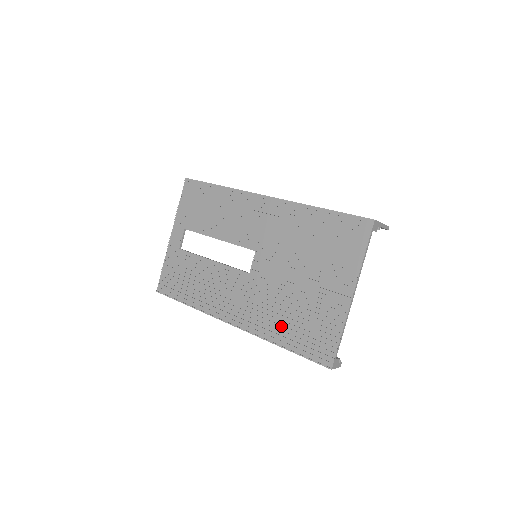
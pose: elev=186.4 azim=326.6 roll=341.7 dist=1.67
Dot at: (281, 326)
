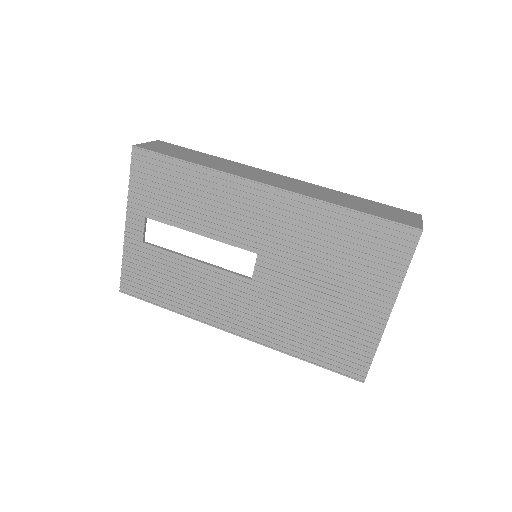
Dot at: (300, 339)
